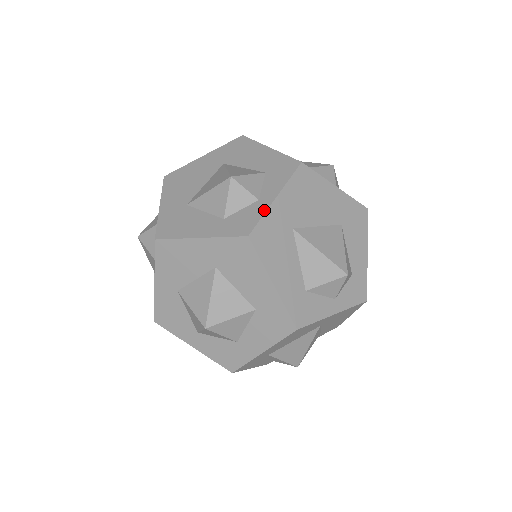
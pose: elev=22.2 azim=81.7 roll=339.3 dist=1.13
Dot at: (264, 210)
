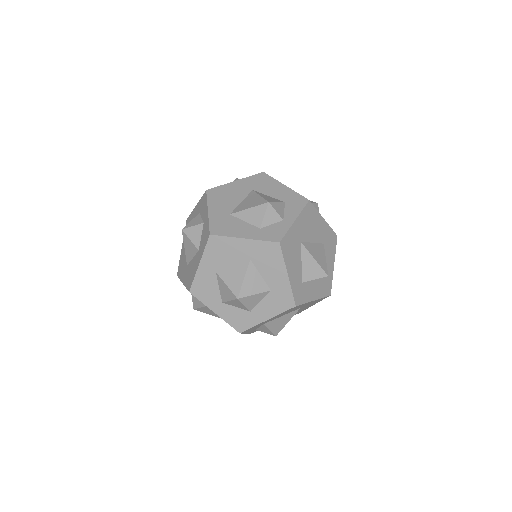
Dot at: (288, 227)
